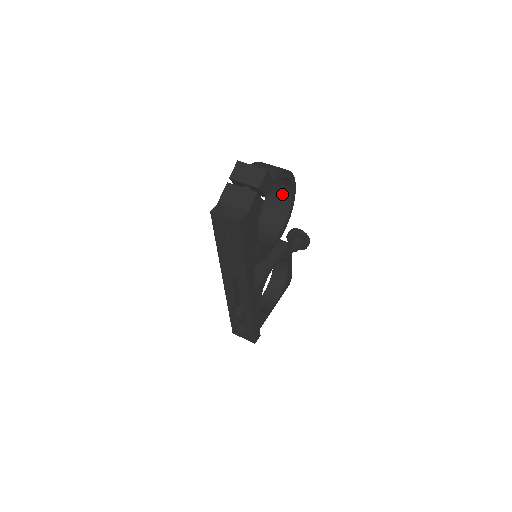
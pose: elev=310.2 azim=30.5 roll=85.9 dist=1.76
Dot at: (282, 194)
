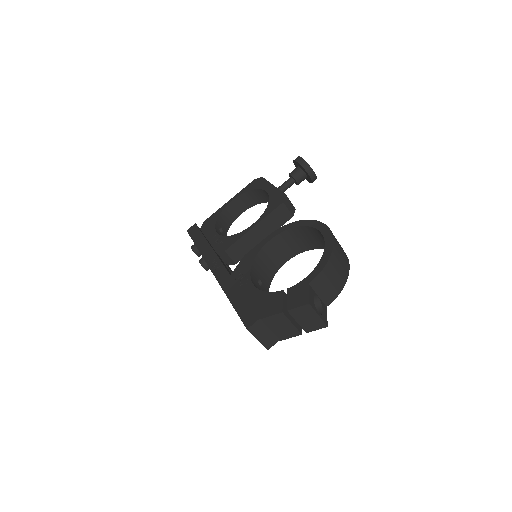
Dot at: (324, 243)
